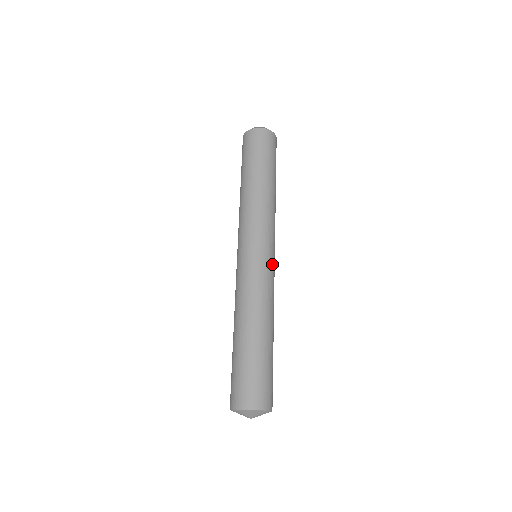
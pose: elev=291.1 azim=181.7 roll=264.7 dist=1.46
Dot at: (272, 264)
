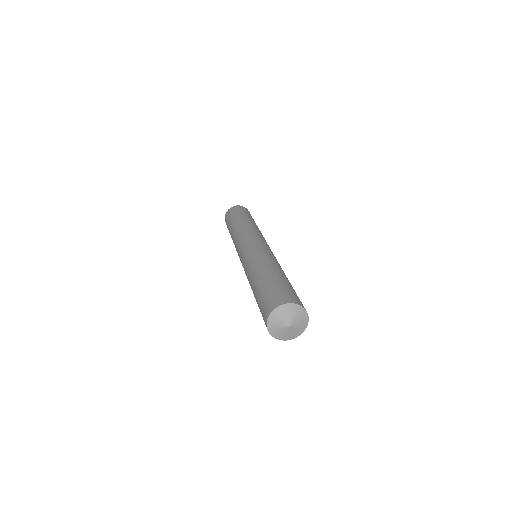
Dot at: occluded
